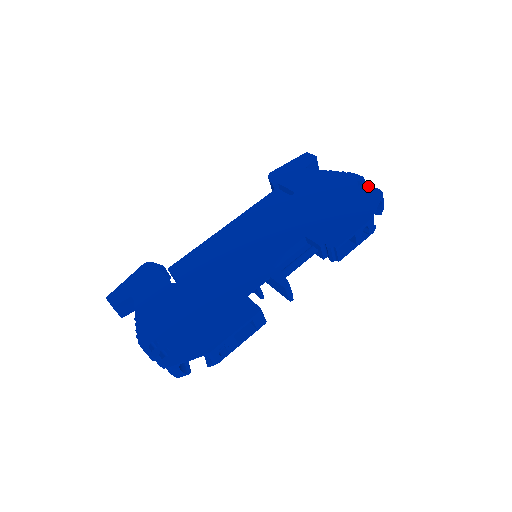
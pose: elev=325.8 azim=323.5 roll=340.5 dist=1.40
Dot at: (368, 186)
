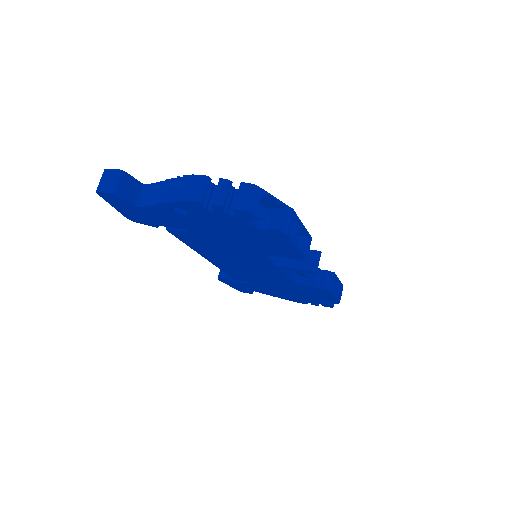
Dot at: occluded
